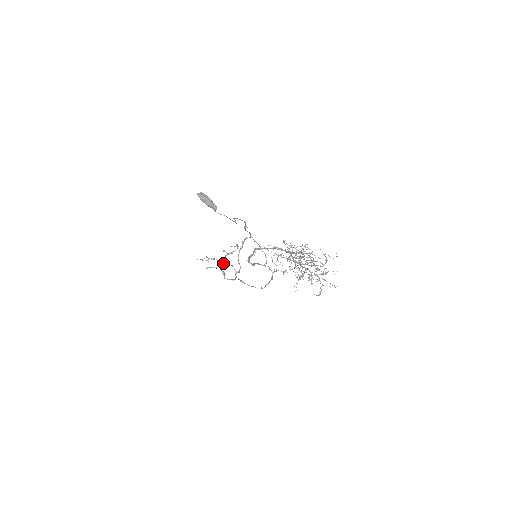
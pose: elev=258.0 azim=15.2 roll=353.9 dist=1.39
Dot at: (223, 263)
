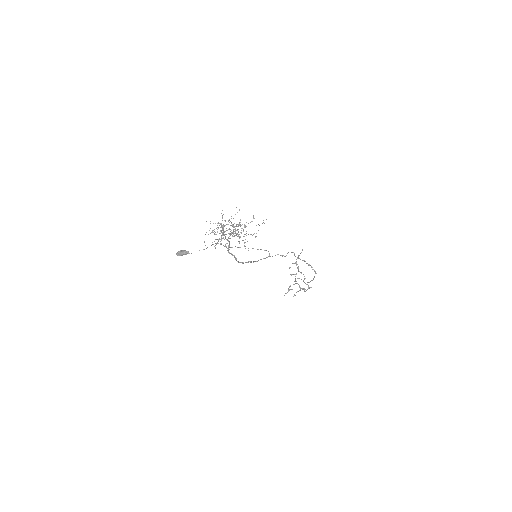
Dot at: (296, 283)
